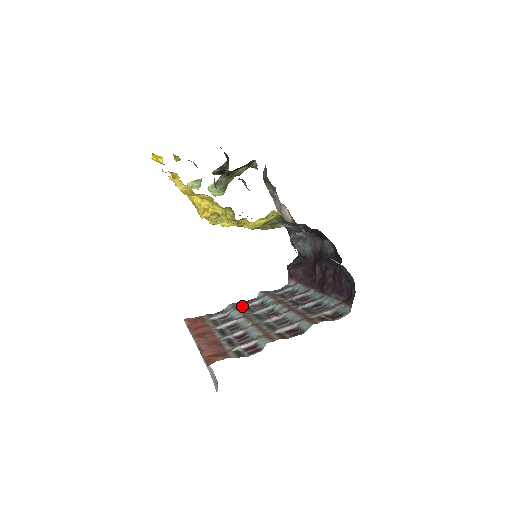
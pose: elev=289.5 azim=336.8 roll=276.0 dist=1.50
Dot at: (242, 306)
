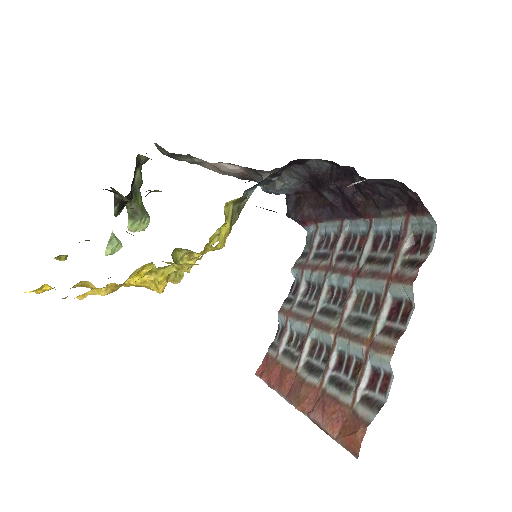
Dot at: (294, 308)
